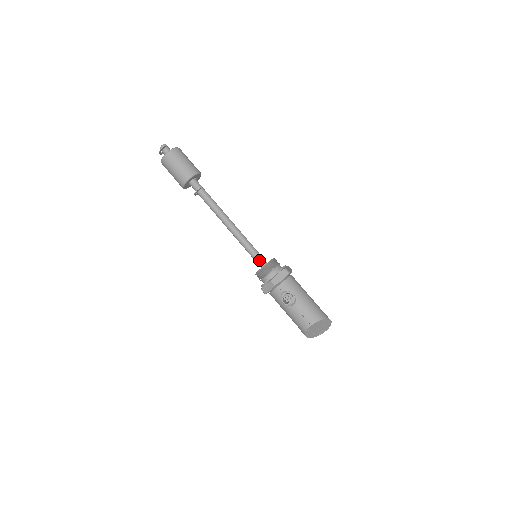
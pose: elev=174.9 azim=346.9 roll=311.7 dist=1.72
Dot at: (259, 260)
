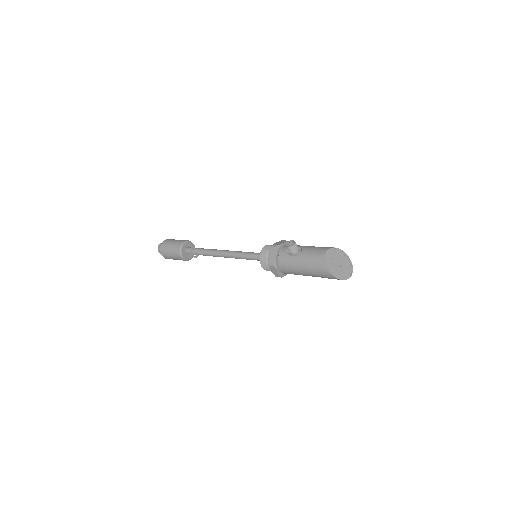
Dot at: (259, 254)
